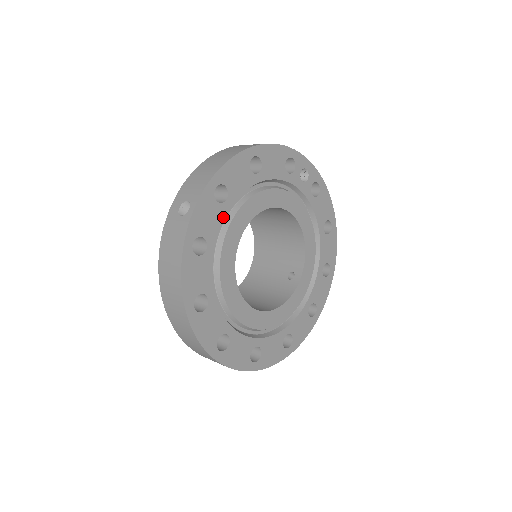
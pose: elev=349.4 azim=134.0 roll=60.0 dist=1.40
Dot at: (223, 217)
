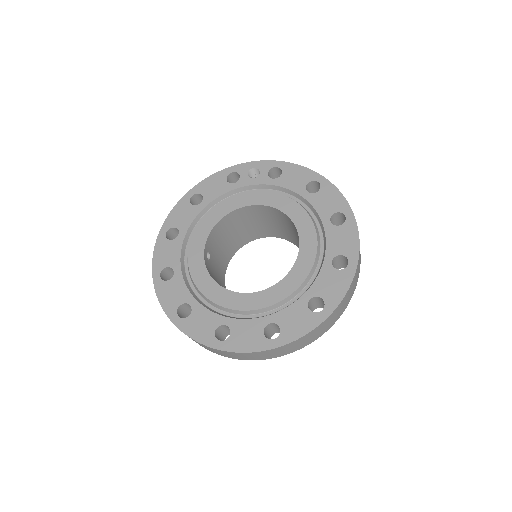
Dot at: (181, 246)
